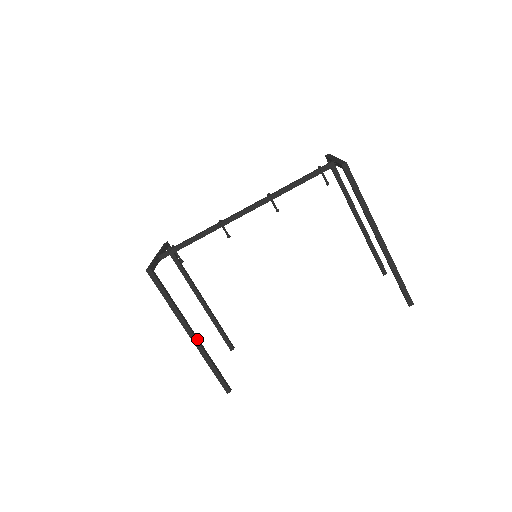
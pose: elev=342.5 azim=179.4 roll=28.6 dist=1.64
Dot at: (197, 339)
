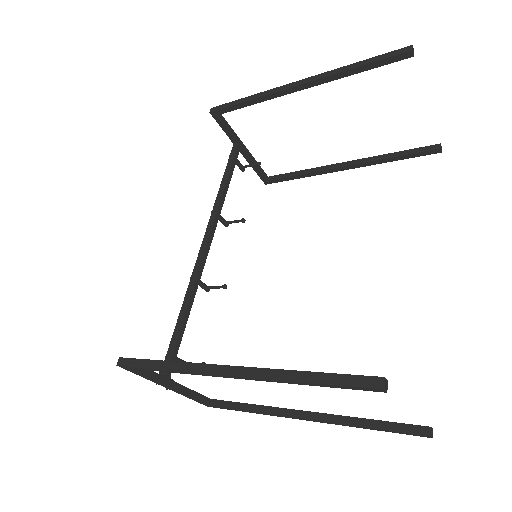
Dot at: (243, 368)
